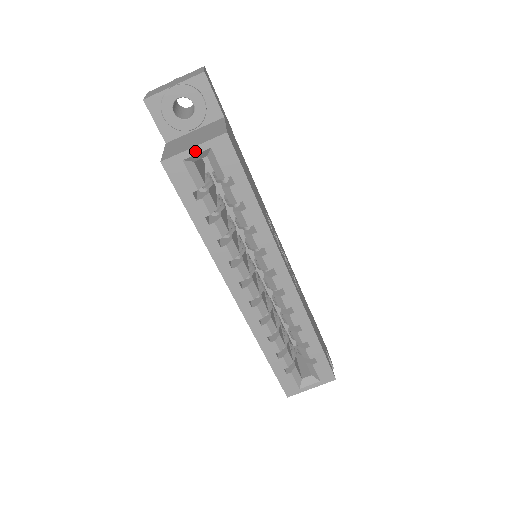
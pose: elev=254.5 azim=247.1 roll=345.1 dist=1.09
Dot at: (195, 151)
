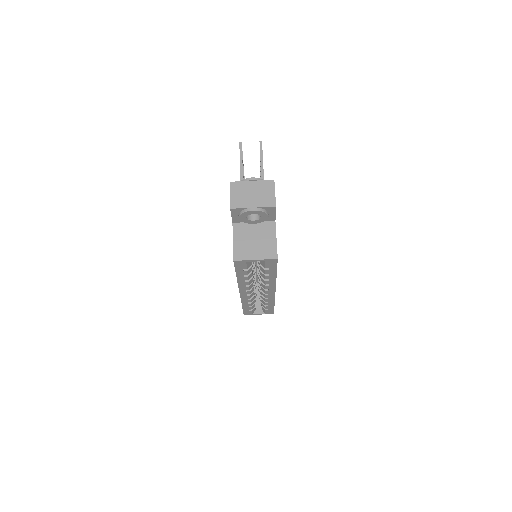
Dot at: (255, 261)
